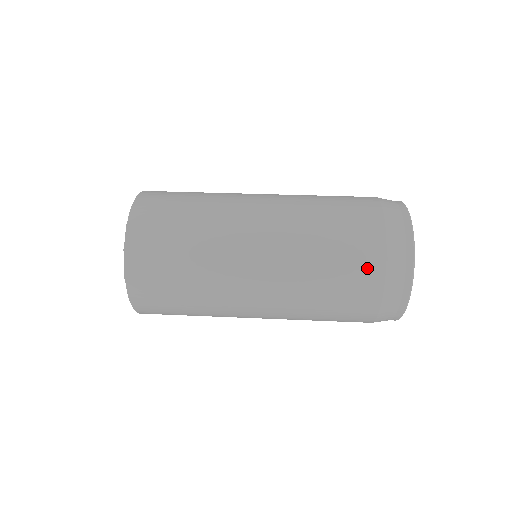
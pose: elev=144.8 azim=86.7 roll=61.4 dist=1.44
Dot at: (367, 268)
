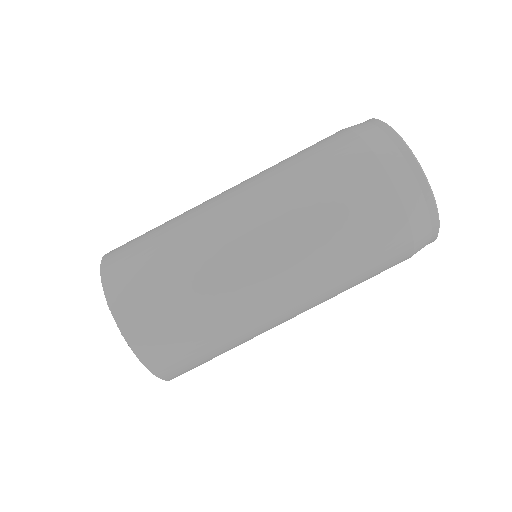
Dot at: (395, 262)
